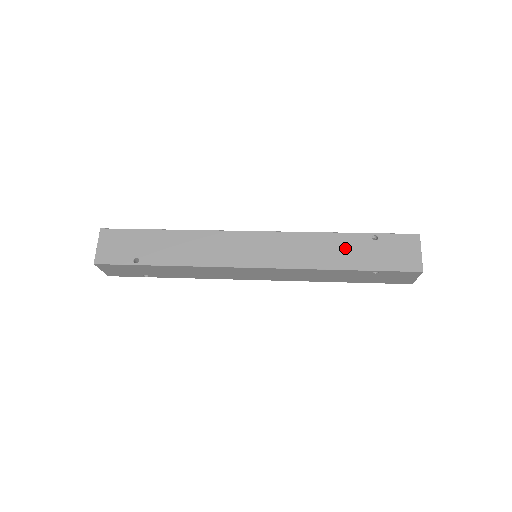
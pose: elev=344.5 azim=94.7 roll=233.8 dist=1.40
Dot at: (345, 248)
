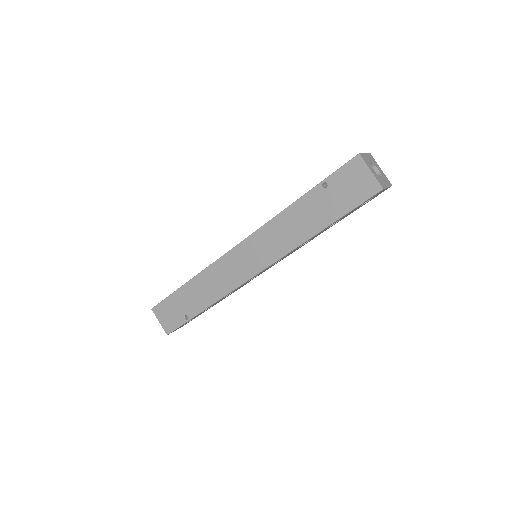
Dot at: occluded
